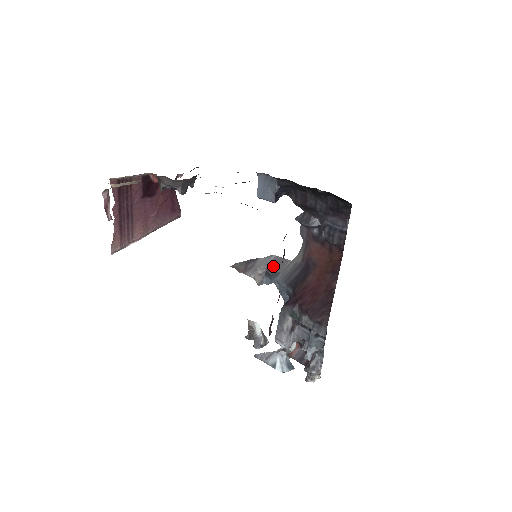
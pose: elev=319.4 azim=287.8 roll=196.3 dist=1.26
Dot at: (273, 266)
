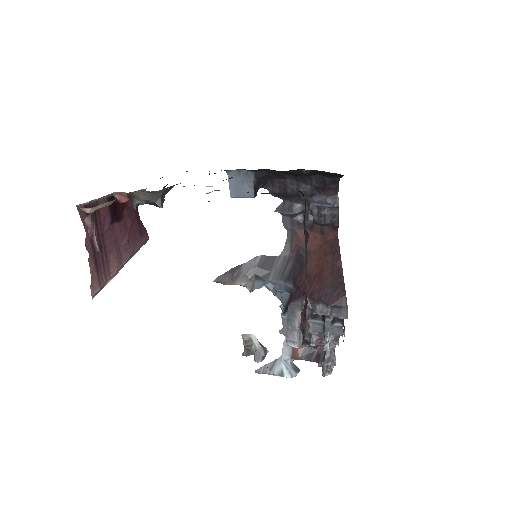
Dot at: (262, 267)
